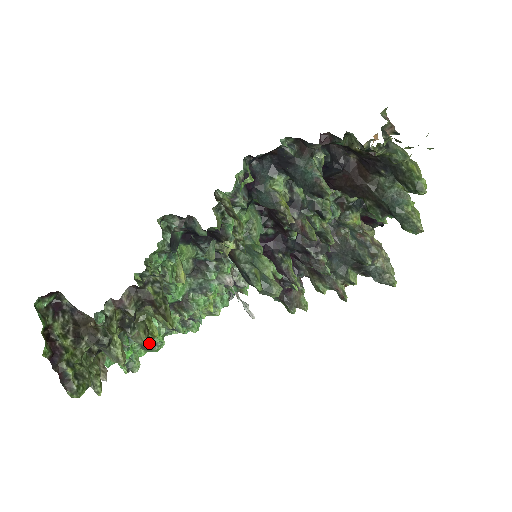
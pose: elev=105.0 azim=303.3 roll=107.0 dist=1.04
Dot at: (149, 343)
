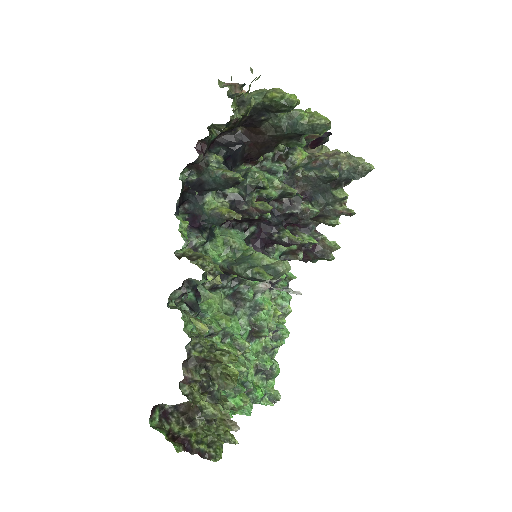
Dot at: (267, 373)
